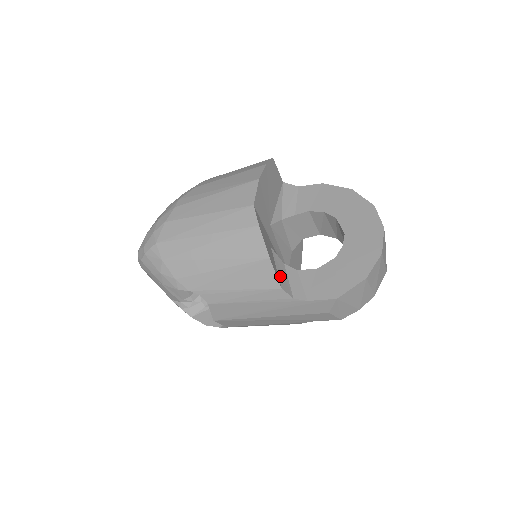
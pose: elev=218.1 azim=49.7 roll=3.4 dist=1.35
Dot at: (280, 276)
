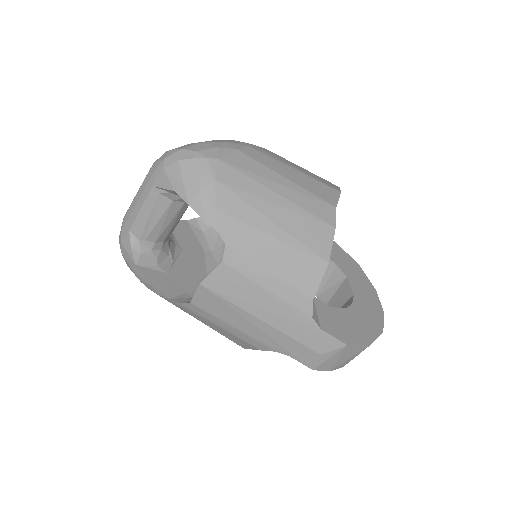
Dot at: occluded
